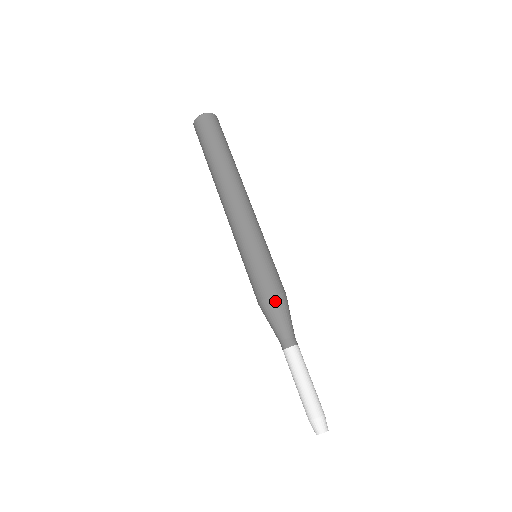
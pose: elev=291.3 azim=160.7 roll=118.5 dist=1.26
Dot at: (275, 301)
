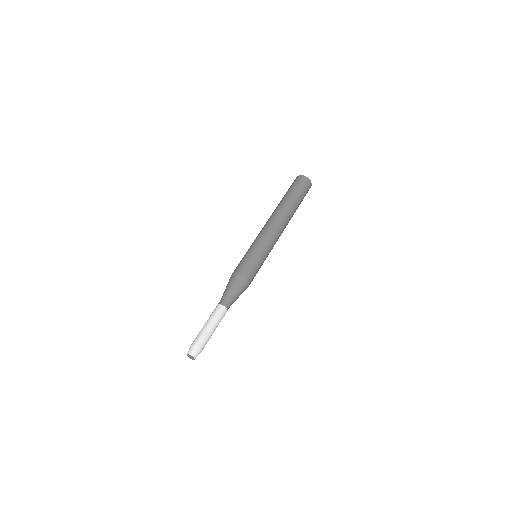
Dot at: (231, 277)
